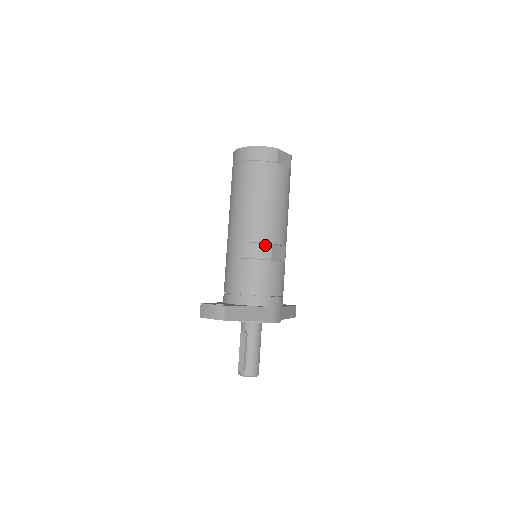
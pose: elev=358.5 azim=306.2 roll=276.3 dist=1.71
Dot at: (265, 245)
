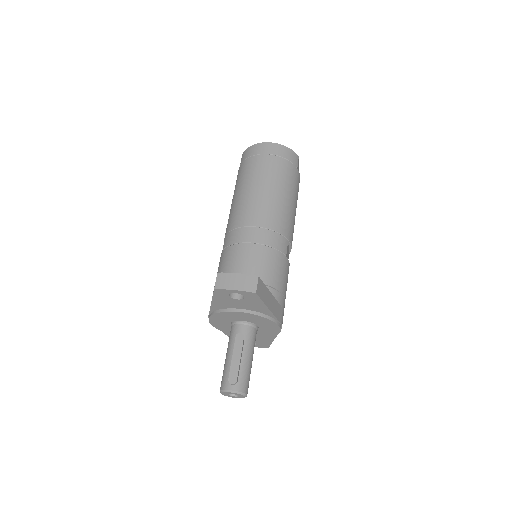
Dot at: (283, 238)
